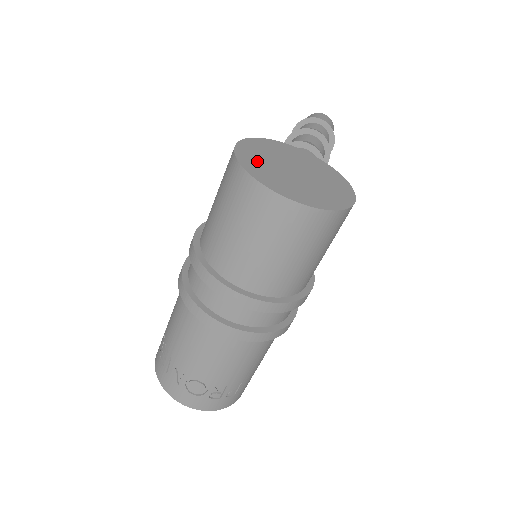
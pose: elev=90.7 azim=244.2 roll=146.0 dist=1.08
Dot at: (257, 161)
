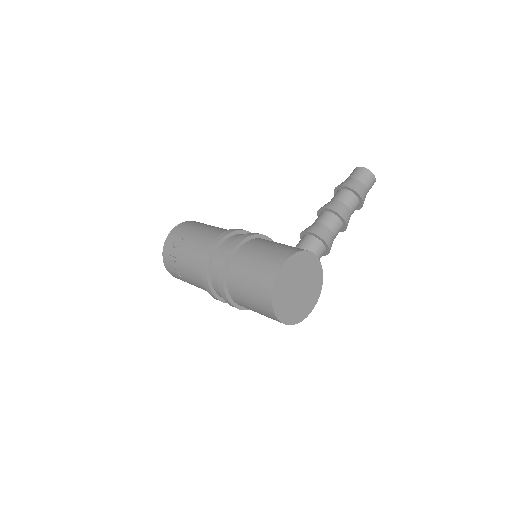
Dot at: (283, 284)
